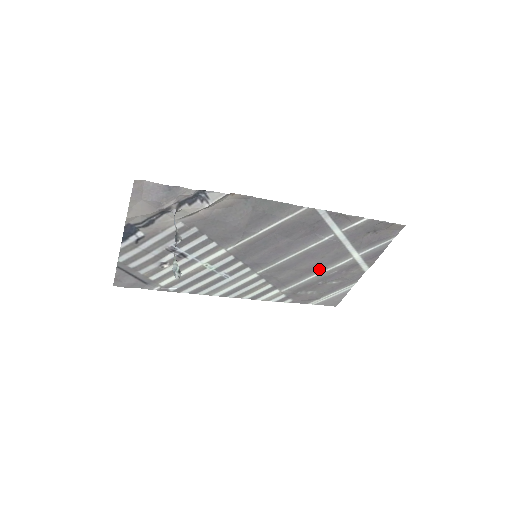
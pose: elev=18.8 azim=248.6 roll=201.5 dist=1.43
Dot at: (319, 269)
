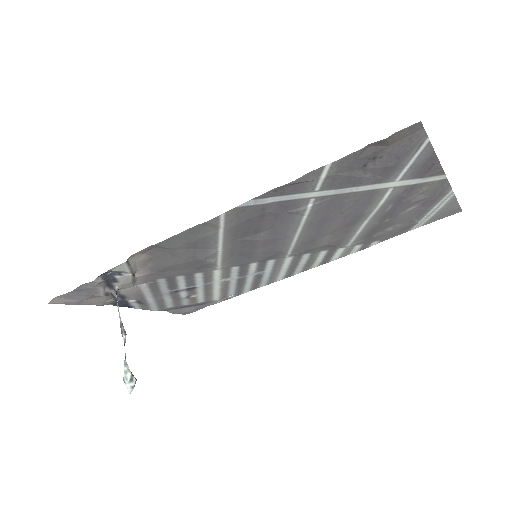
Dot at: (360, 218)
